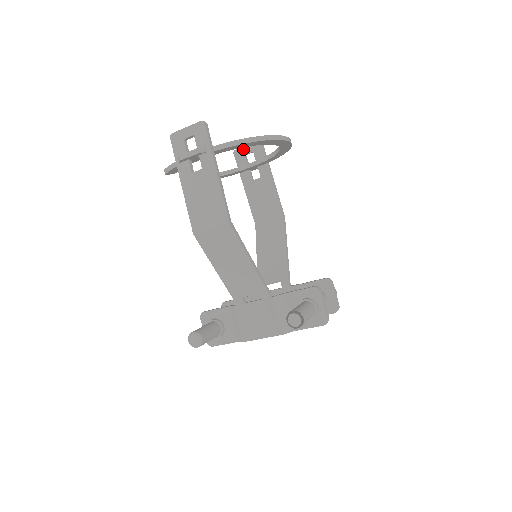
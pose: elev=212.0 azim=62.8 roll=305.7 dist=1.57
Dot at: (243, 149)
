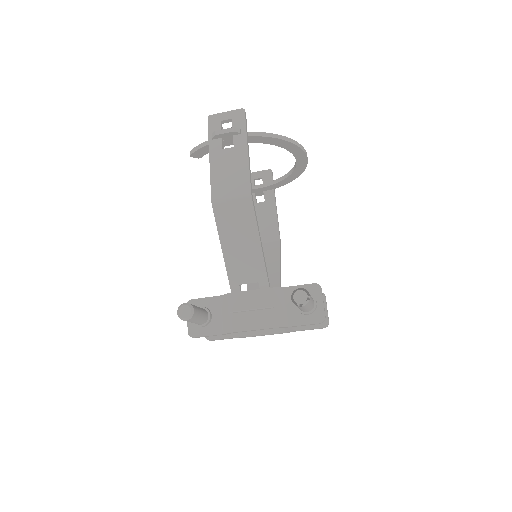
Dot at: (253, 174)
